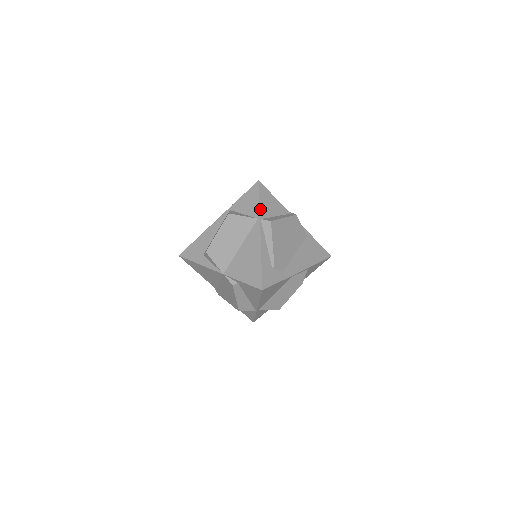
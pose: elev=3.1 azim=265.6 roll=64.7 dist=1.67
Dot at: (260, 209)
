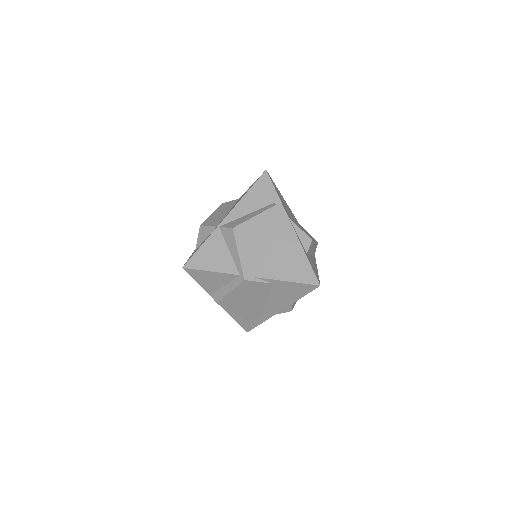
Dot at: (204, 288)
